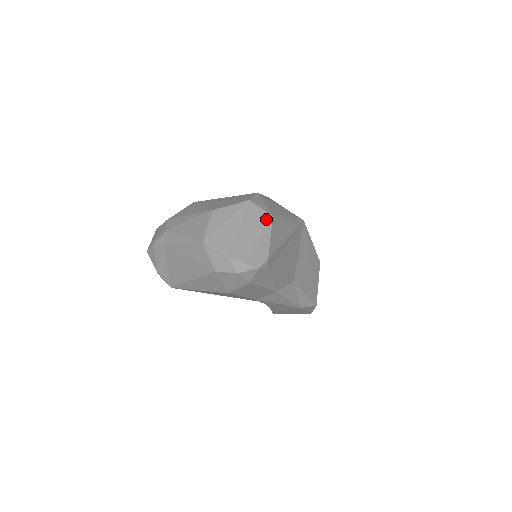
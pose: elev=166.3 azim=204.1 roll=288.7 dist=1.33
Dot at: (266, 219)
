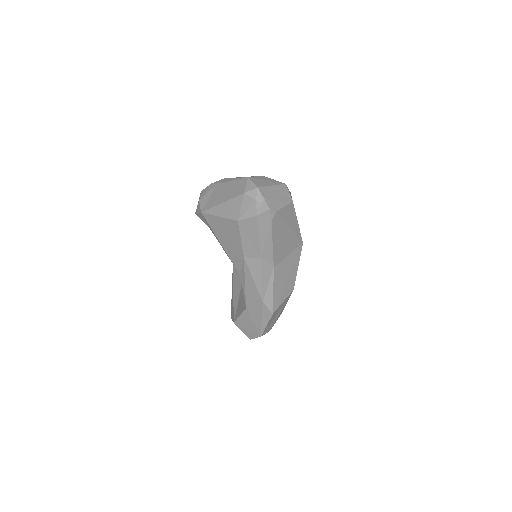
Dot at: (288, 198)
